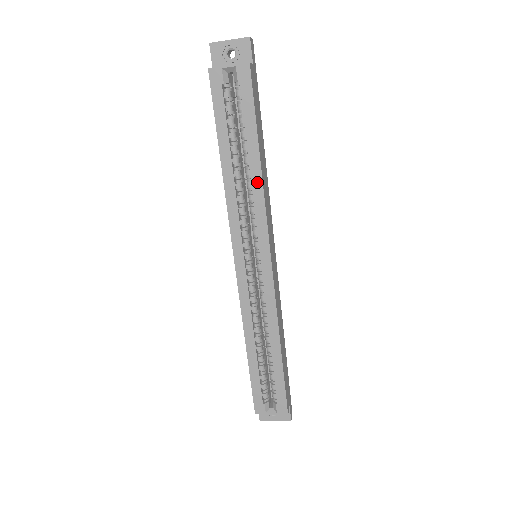
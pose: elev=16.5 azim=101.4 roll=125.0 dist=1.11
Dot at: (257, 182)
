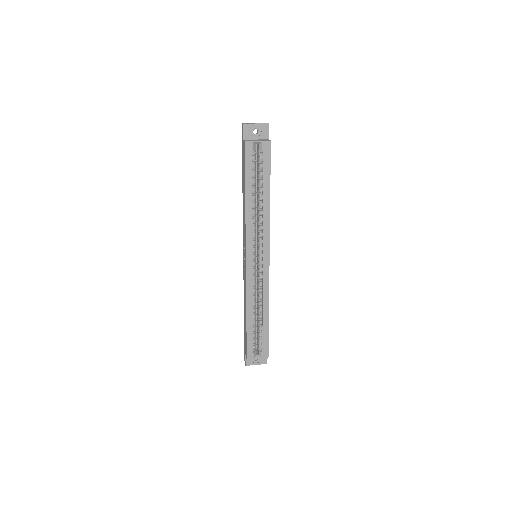
Dot at: (267, 211)
